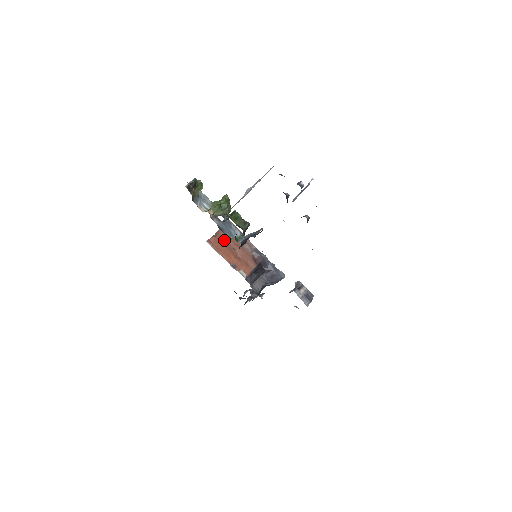
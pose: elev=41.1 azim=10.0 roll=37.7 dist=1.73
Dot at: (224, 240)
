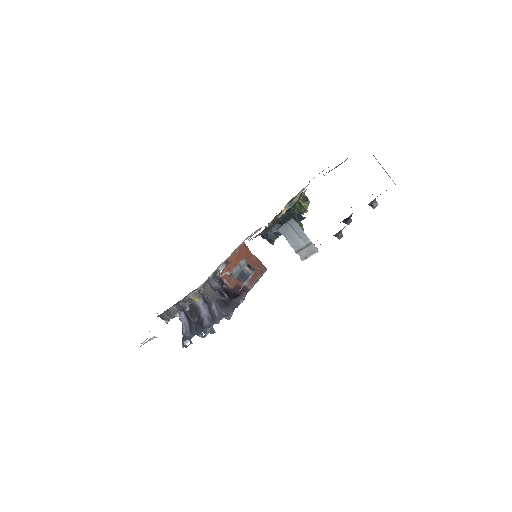
Dot at: (249, 259)
